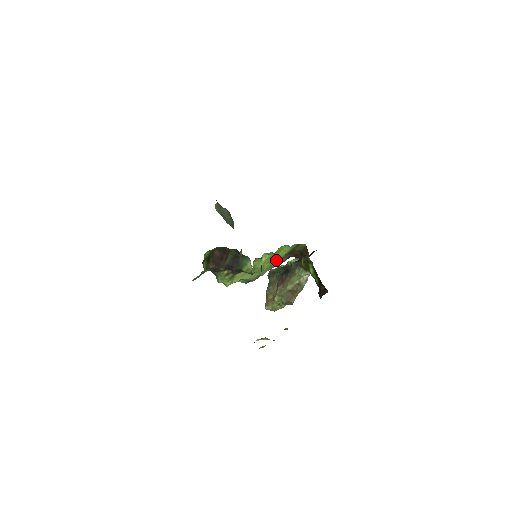
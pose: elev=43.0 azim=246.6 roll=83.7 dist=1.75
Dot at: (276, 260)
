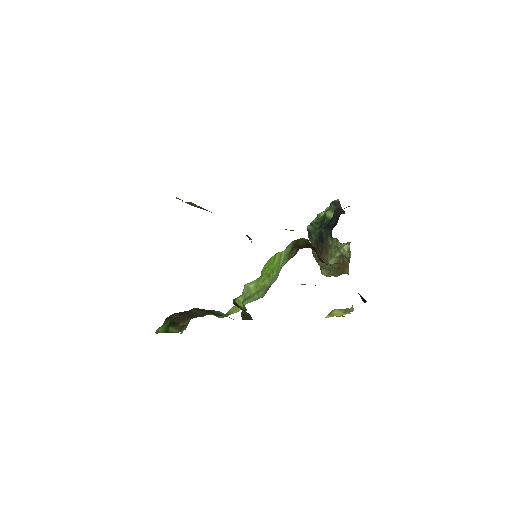
Dot at: (277, 268)
